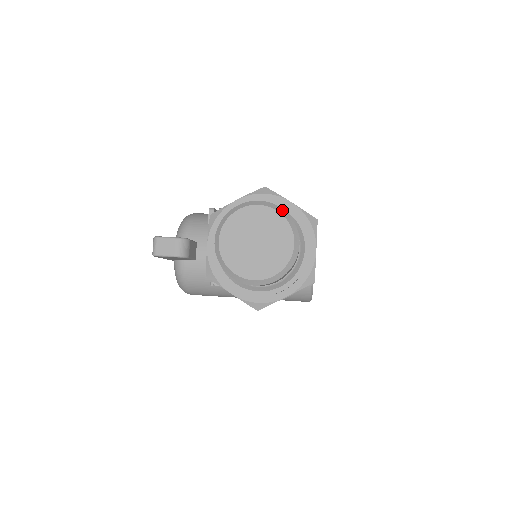
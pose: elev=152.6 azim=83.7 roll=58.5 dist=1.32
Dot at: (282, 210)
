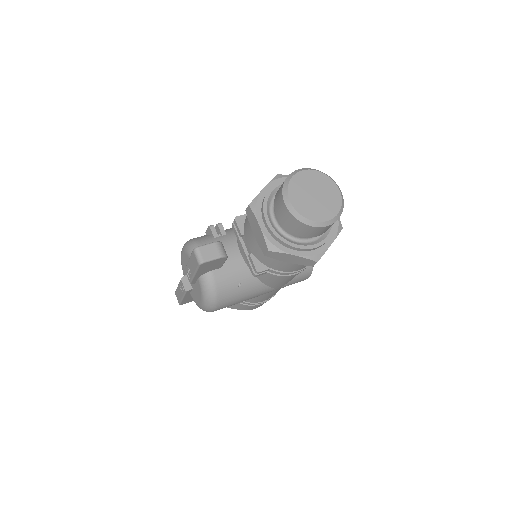
Dot at: (318, 170)
